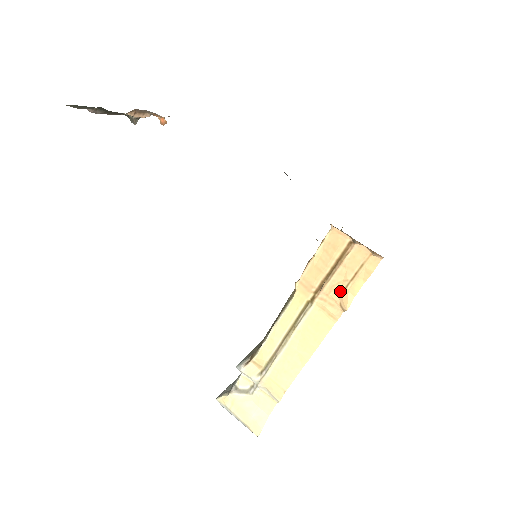
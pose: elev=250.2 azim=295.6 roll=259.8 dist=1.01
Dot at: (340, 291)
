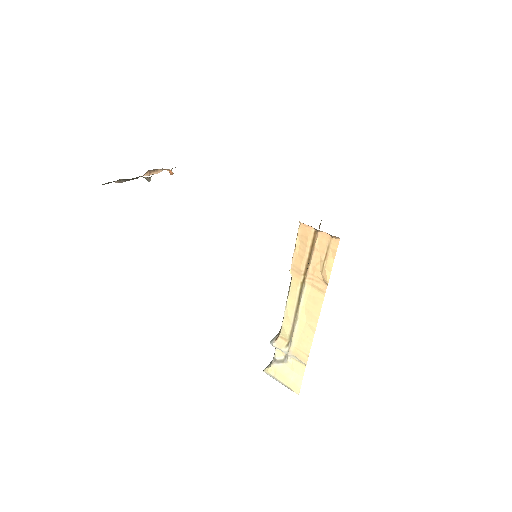
Dot at: (320, 270)
